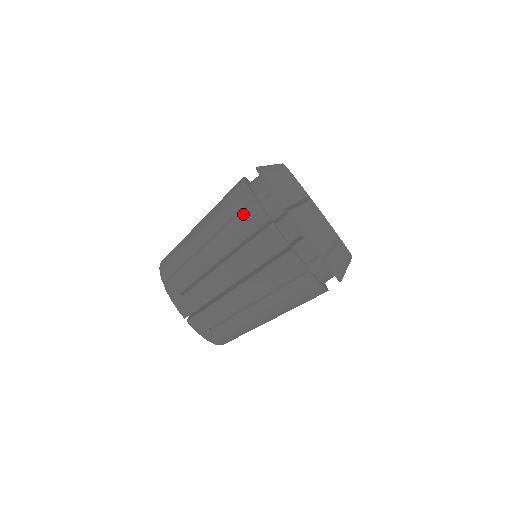
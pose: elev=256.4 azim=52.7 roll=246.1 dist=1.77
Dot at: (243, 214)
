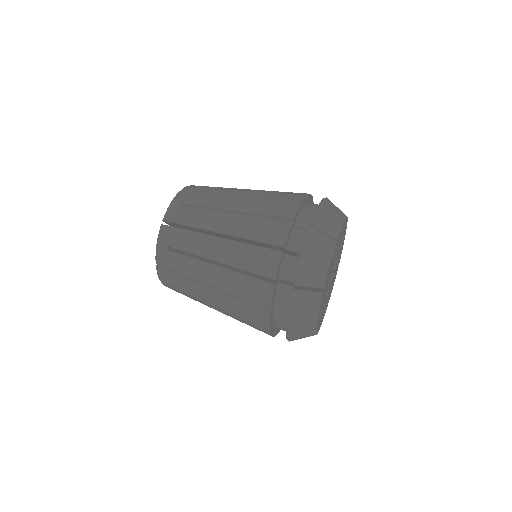
Dot at: occluded
